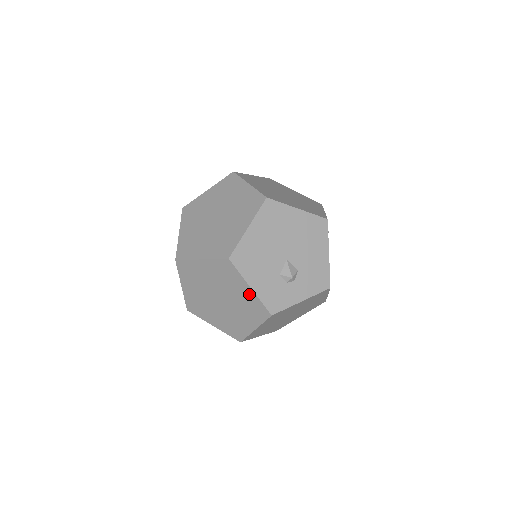
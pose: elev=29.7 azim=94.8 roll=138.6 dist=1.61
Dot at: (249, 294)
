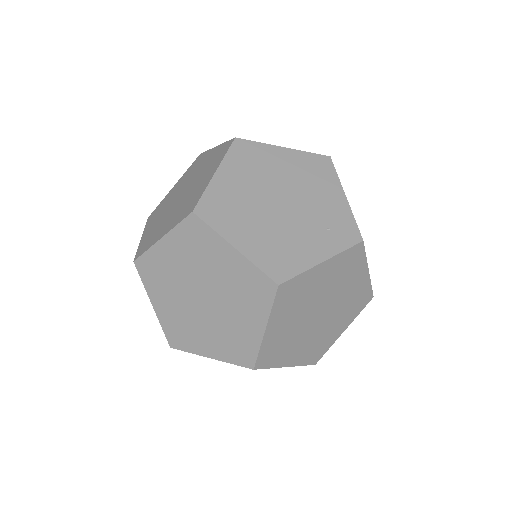
Dot at: (214, 152)
